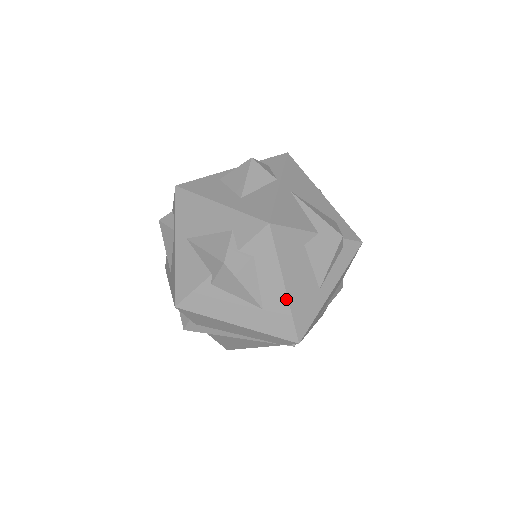
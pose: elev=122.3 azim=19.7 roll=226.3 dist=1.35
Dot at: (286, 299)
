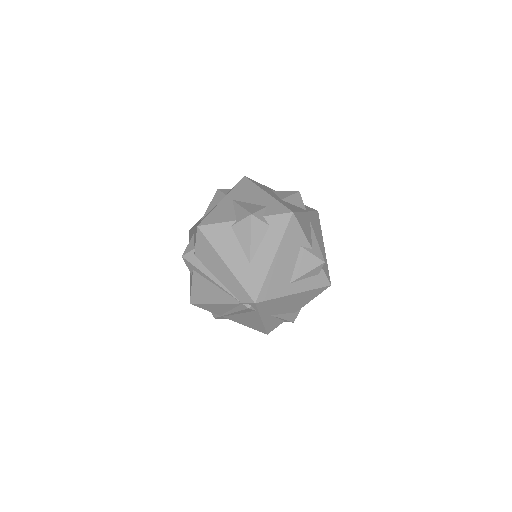
Dot at: (269, 266)
